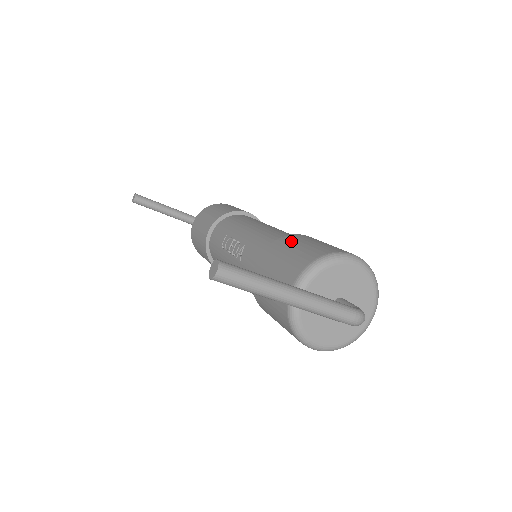
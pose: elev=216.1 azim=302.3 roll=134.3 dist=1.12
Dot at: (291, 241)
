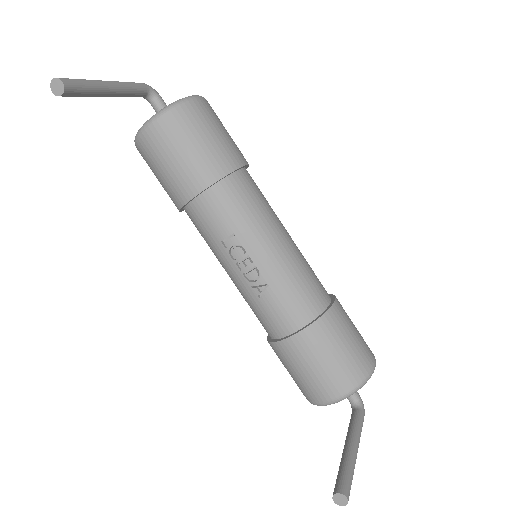
Dot at: (332, 334)
